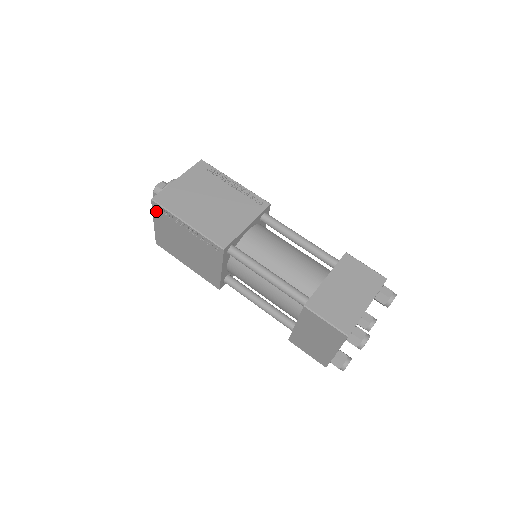
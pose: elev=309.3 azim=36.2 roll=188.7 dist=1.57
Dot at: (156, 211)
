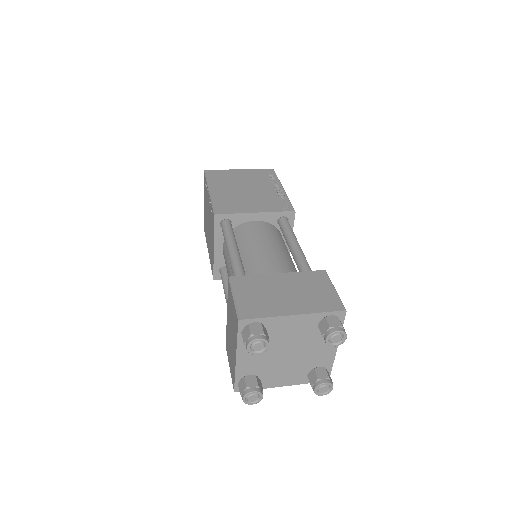
Dot at: occluded
